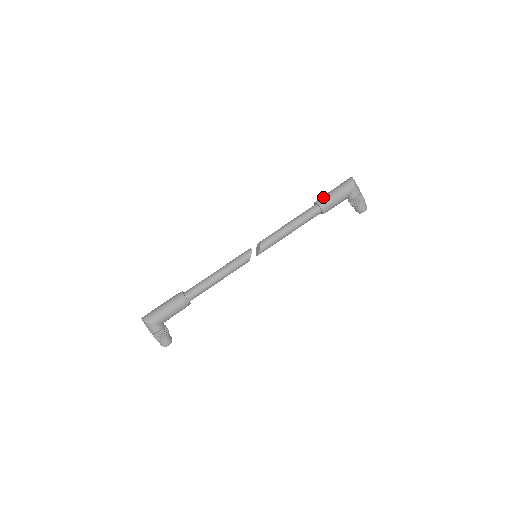
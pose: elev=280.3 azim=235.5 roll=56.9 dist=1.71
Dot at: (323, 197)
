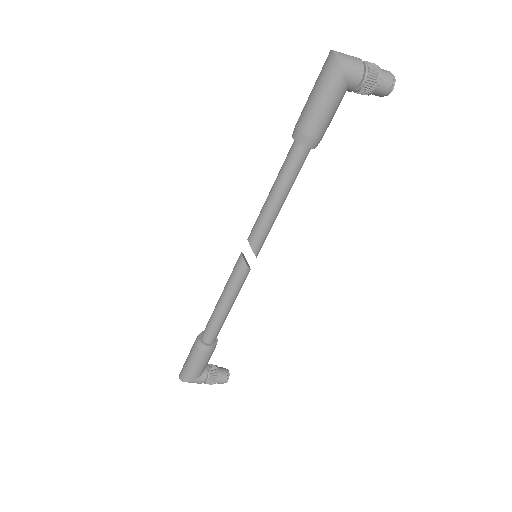
Dot at: (299, 123)
